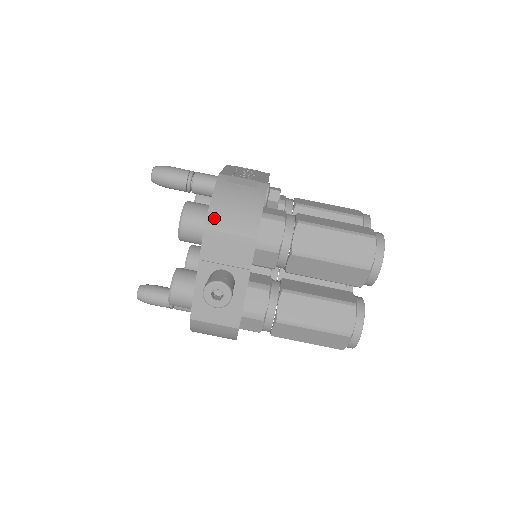
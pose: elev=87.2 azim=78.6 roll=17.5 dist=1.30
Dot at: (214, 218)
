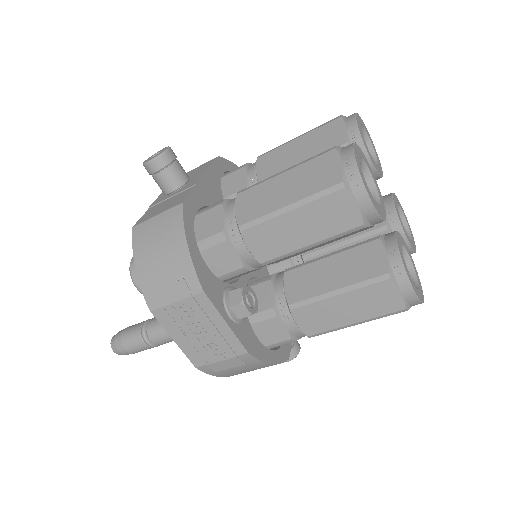
Dot at: occluded
